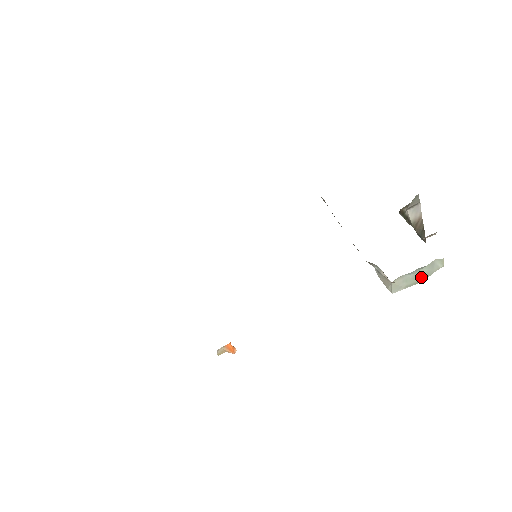
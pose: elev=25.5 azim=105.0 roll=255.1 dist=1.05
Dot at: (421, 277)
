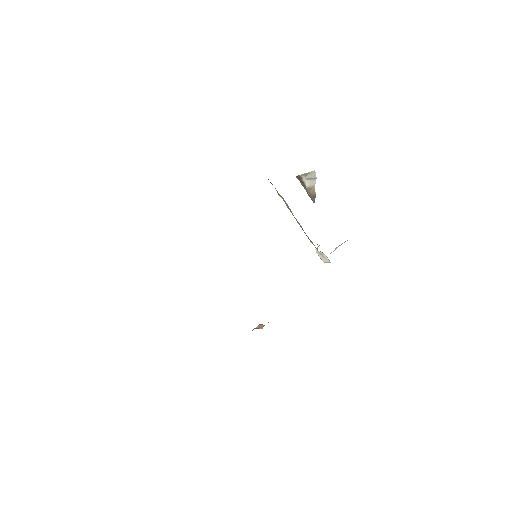
Dot at: occluded
